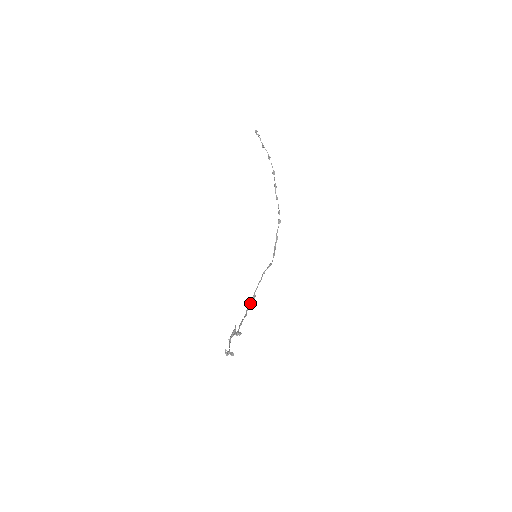
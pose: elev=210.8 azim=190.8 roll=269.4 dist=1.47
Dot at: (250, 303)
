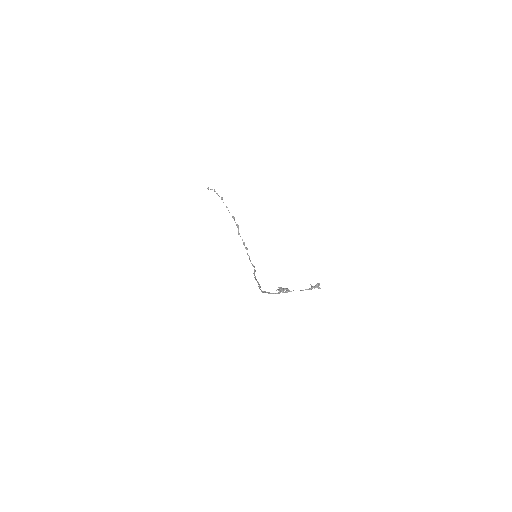
Dot at: (260, 286)
